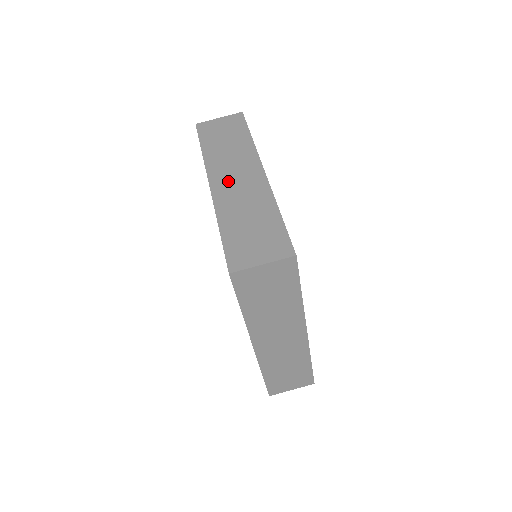
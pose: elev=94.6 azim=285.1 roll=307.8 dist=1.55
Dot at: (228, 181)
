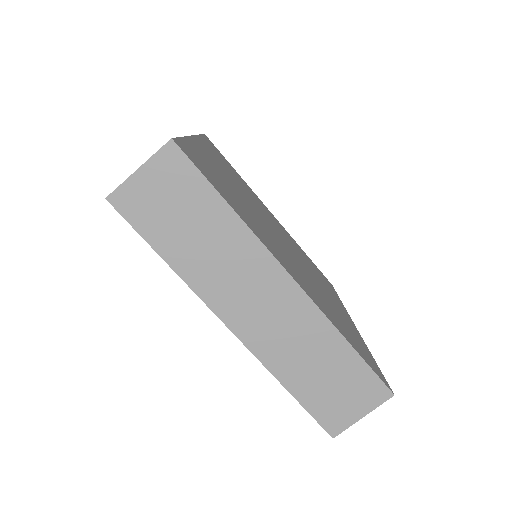
Dot at: (252, 315)
